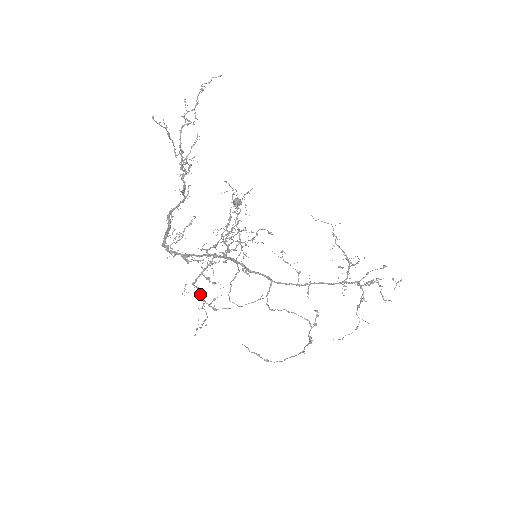
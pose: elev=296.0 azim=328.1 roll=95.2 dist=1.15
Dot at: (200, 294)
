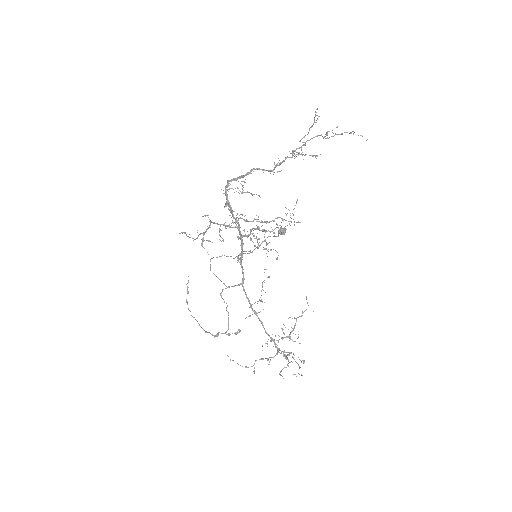
Dot at: (207, 228)
